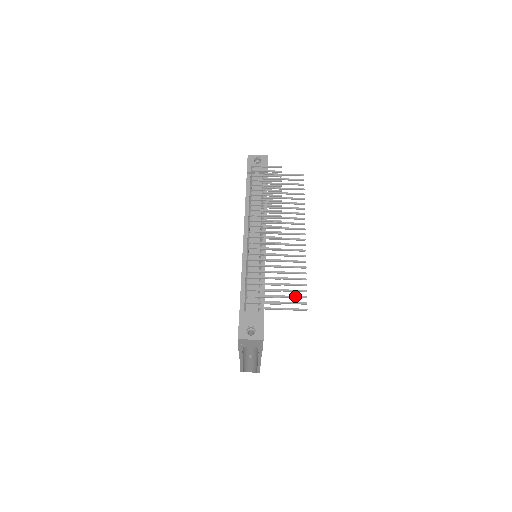
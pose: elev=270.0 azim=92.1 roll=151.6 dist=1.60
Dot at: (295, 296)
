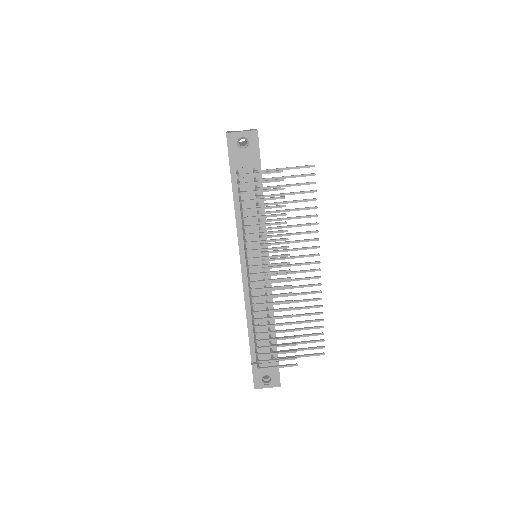
Dot at: (311, 342)
